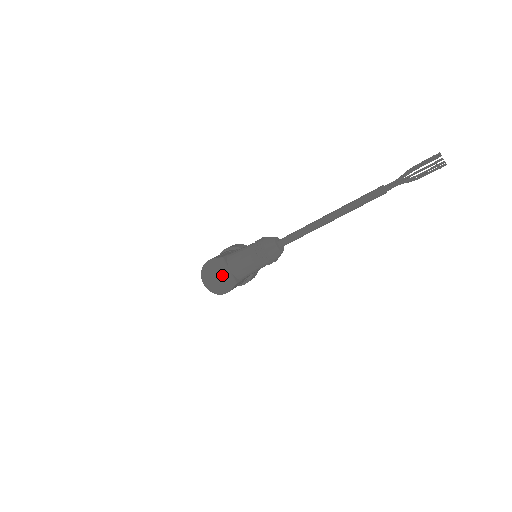
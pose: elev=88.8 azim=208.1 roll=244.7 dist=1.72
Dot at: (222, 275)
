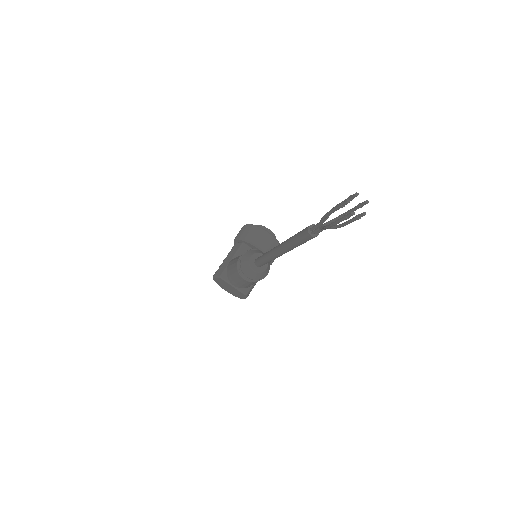
Dot at: (231, 288)
